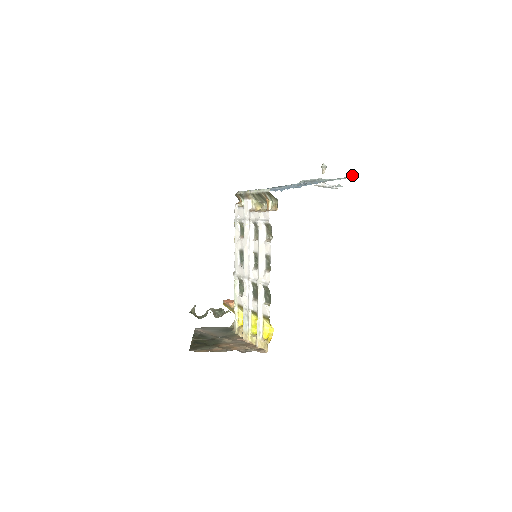
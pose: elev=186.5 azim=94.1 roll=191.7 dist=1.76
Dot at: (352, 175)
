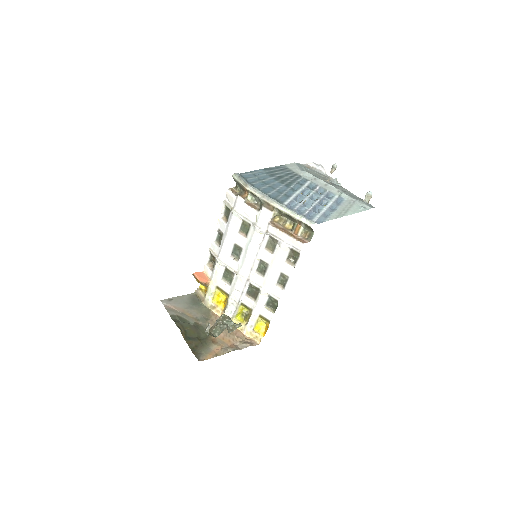
Dot at: (369, 198)
